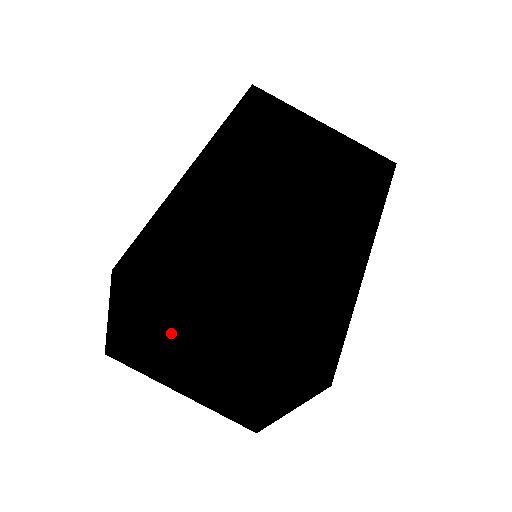
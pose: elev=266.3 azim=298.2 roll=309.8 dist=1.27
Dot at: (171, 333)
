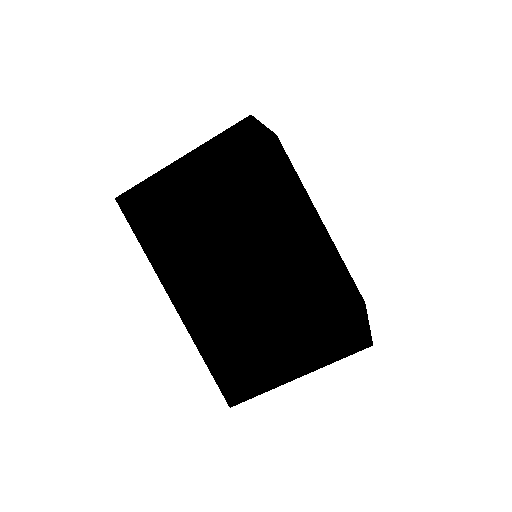
Dot at: occluded
